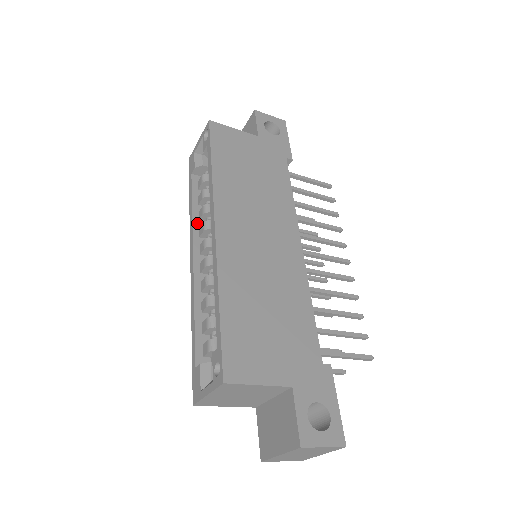
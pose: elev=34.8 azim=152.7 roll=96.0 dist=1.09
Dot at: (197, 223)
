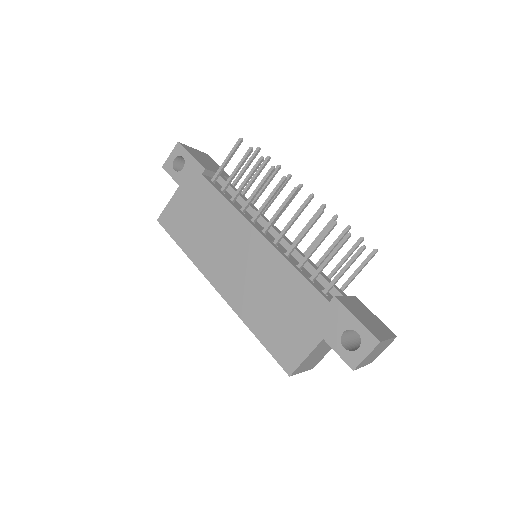
Dot at: occluded
